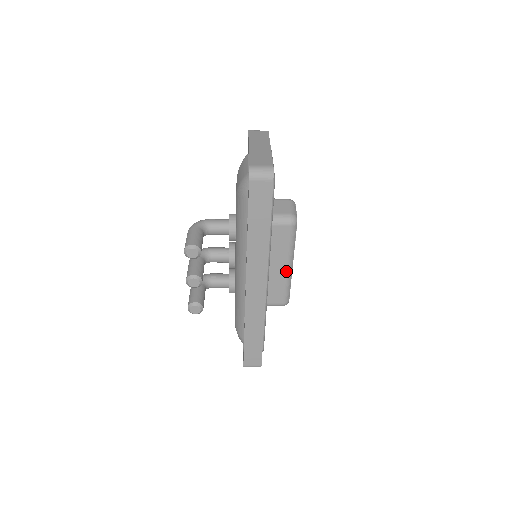
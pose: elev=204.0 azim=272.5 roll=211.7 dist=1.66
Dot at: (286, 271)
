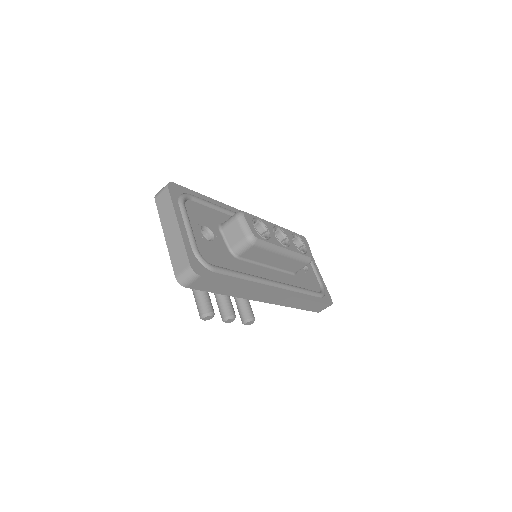
Dot at: (286, 256)
